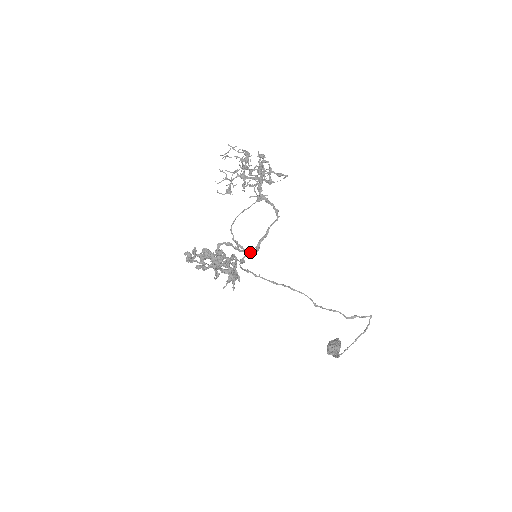
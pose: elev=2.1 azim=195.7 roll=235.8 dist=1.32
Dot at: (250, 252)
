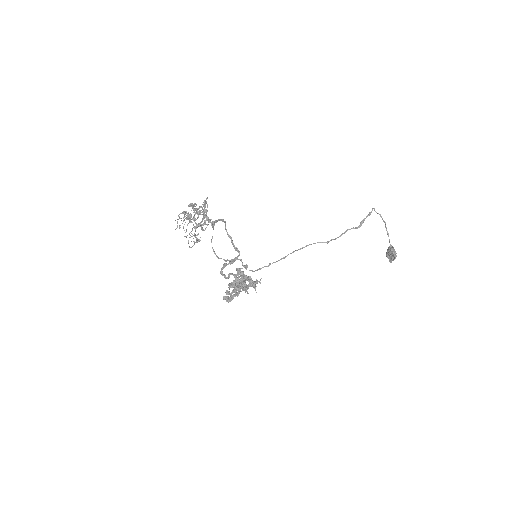
Dot at: (237, 257)
